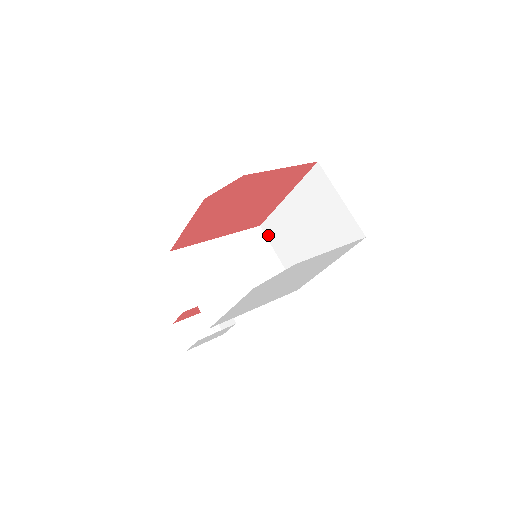
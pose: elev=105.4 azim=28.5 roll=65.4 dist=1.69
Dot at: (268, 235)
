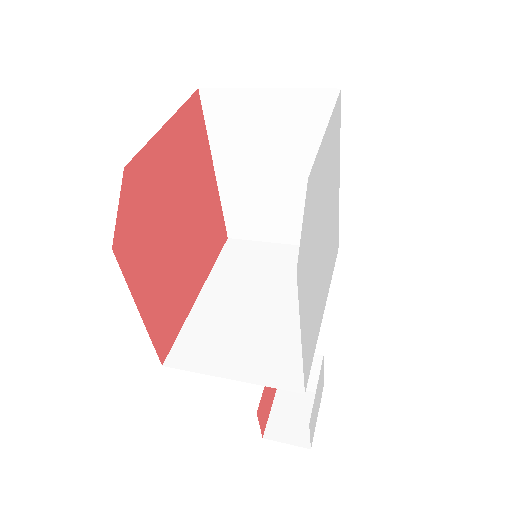
Dot at: (245, 236)
